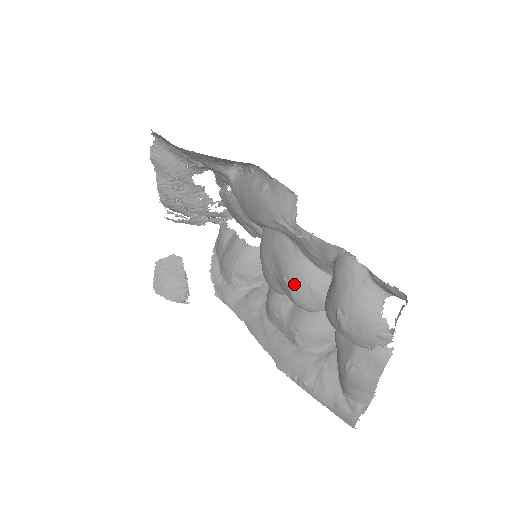
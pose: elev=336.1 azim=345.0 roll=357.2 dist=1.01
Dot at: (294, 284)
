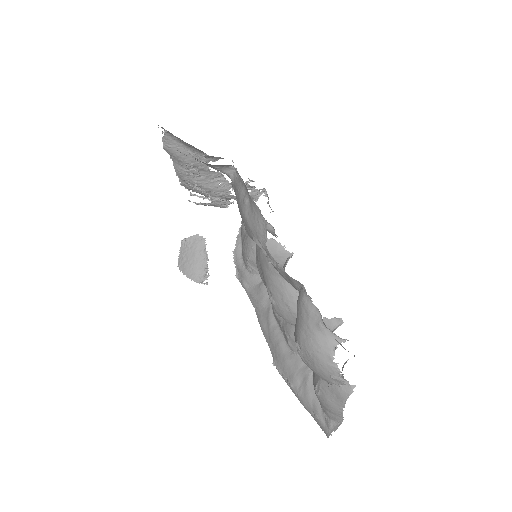
Dot at: (275, 299)
